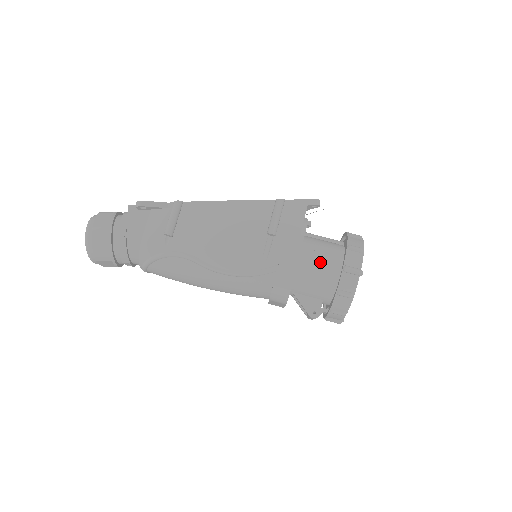
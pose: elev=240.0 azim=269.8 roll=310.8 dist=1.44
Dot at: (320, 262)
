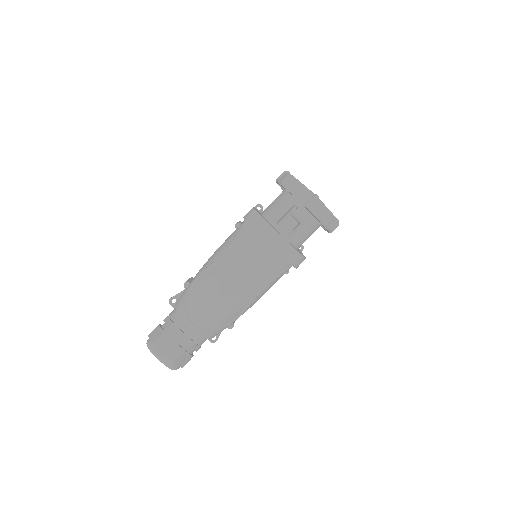
Dot at: occluded
